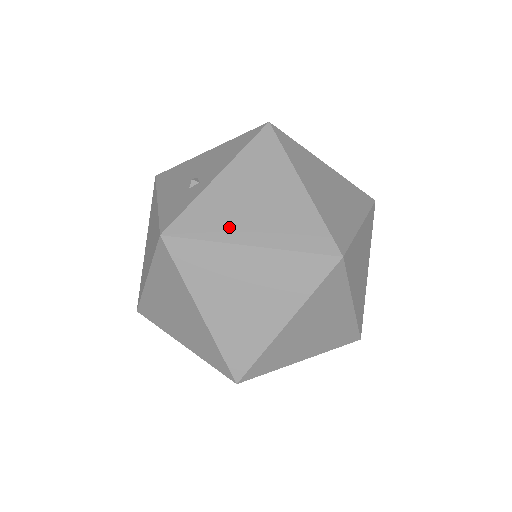
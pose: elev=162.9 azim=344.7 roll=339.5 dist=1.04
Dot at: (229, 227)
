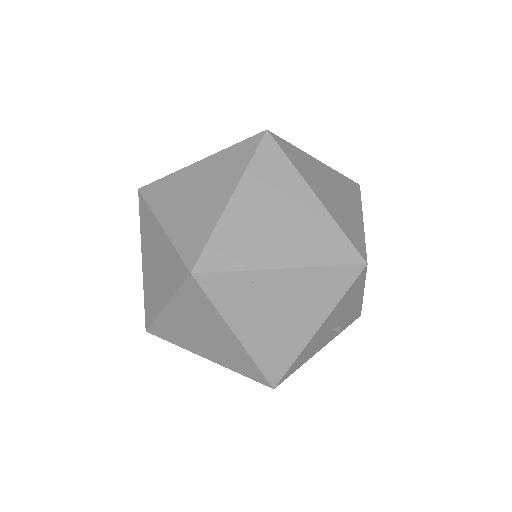
Dot at: occluded
